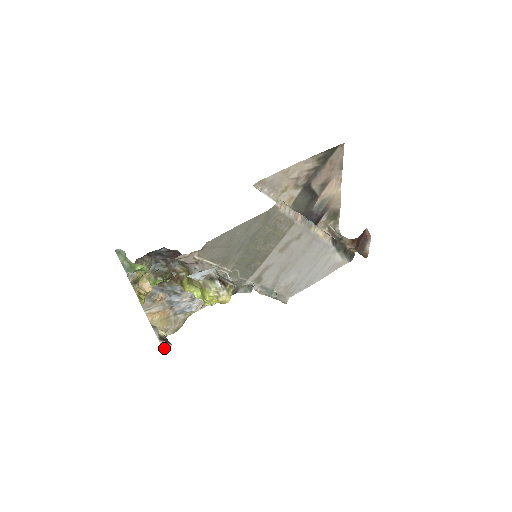
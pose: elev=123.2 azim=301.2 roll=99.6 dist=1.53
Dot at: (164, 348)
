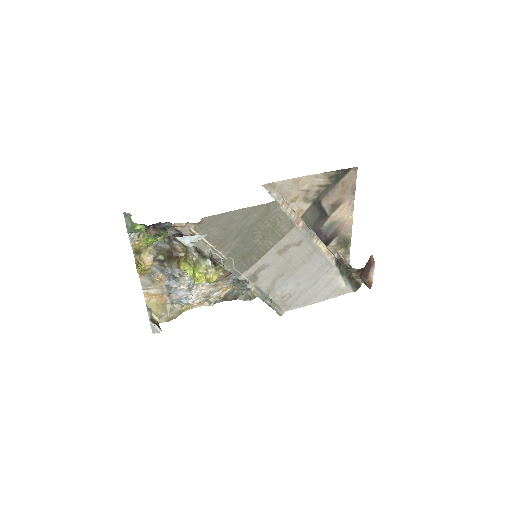
Dot at: (153, 331)
